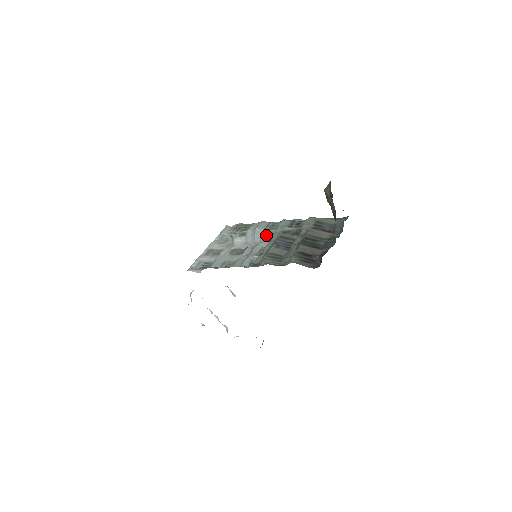
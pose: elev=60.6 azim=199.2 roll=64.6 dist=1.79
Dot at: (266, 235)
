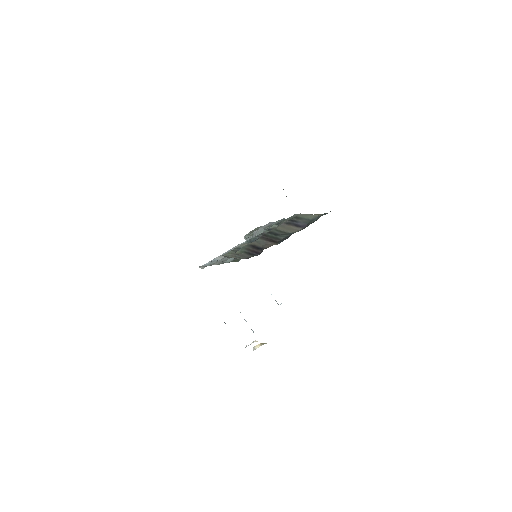
Dot at: occluded
